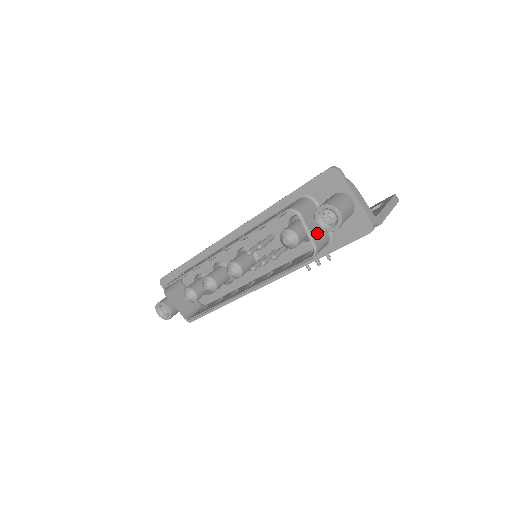
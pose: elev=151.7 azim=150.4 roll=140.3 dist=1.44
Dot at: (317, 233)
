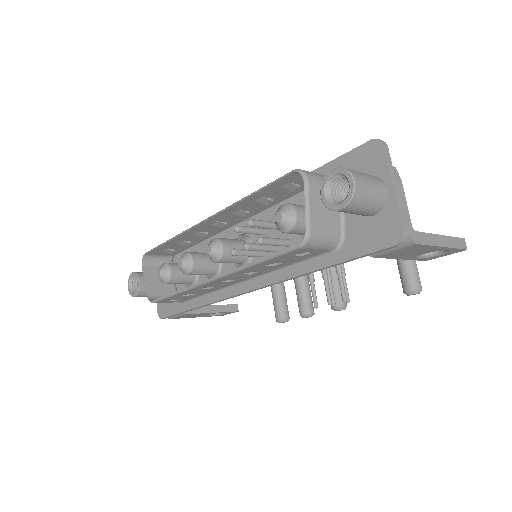
Dot at: (322, 218)
